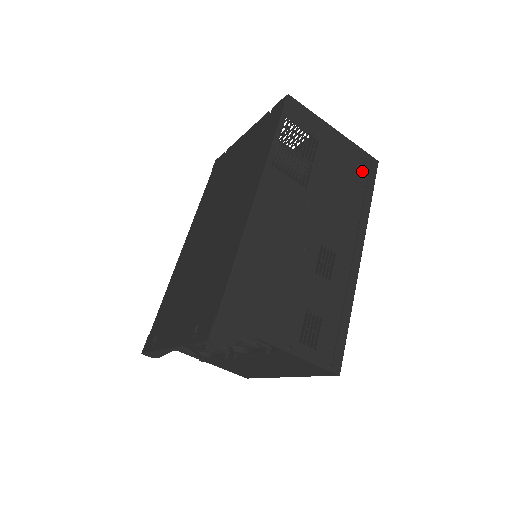
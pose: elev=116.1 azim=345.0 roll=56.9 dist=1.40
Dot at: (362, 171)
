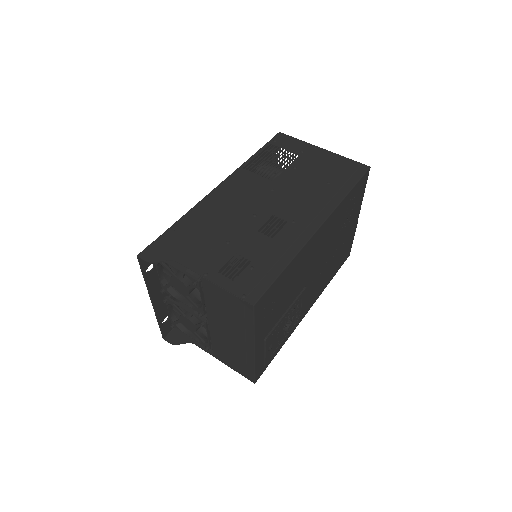
Dot at: (345, 172)
